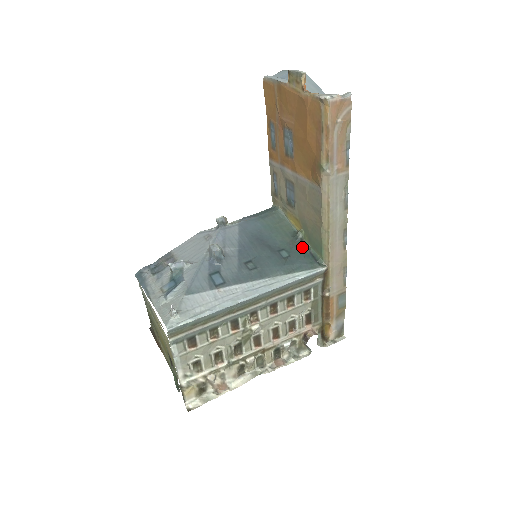
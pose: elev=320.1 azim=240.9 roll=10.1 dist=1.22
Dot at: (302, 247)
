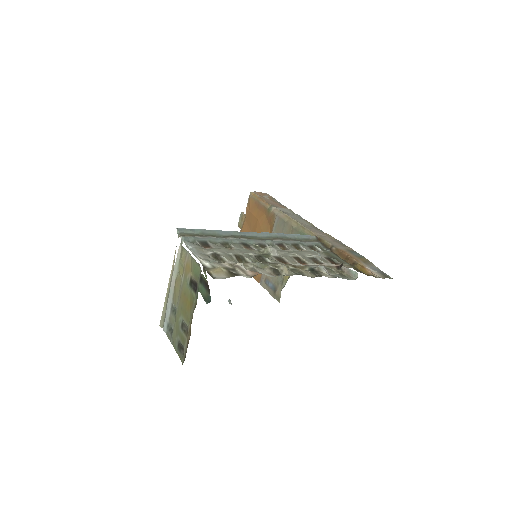
Dot at: occluded
